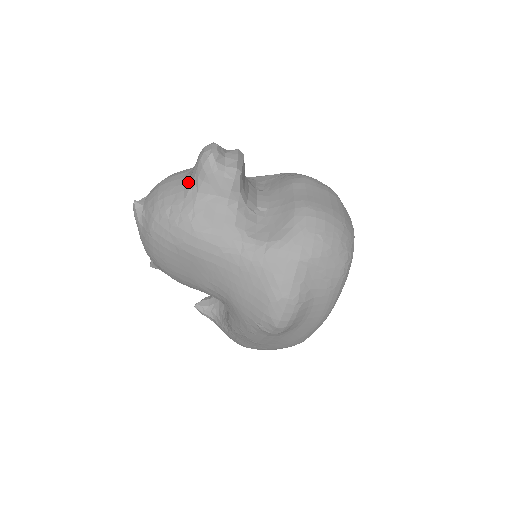
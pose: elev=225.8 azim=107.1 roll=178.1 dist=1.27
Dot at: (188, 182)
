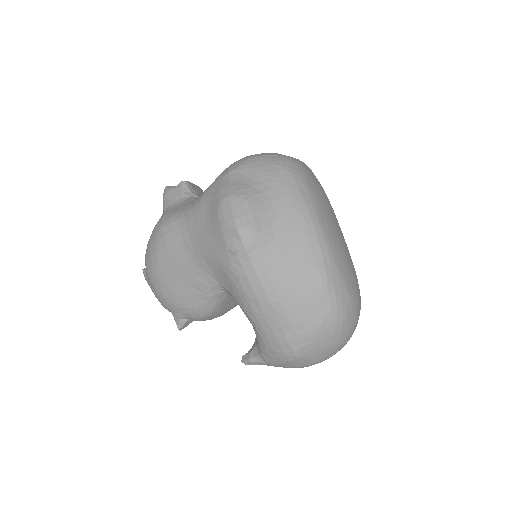
Dot at: occluded
